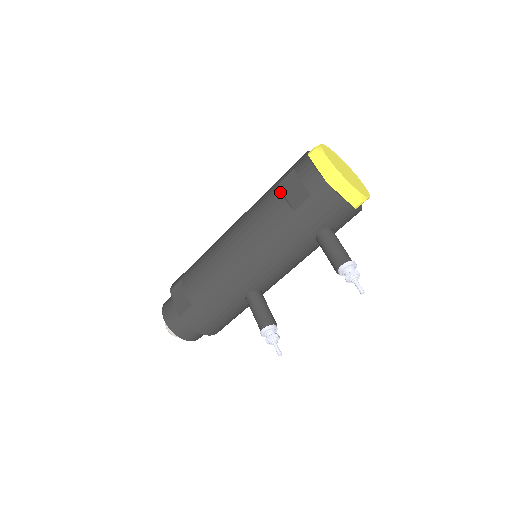
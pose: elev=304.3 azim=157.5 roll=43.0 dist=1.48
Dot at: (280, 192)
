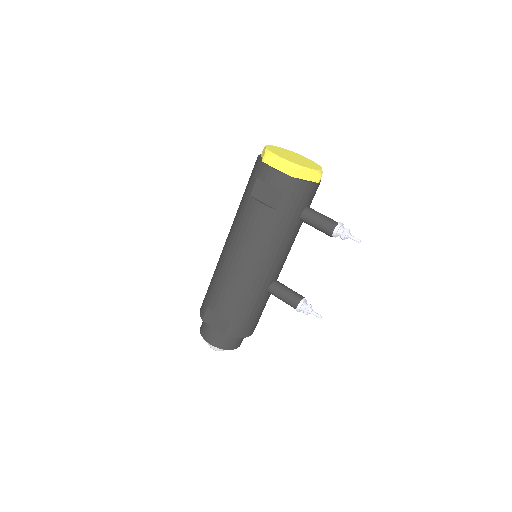
Dot at: (257, 201)
